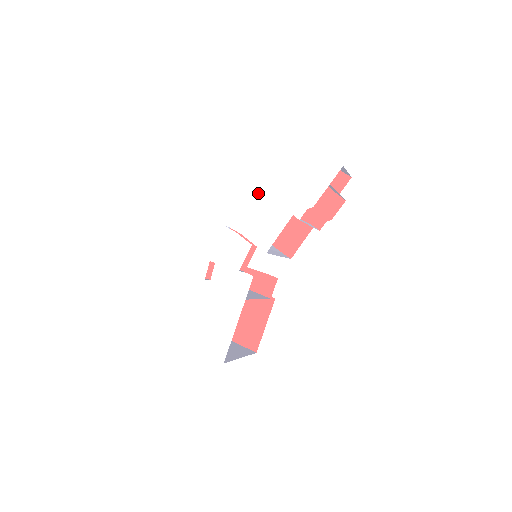
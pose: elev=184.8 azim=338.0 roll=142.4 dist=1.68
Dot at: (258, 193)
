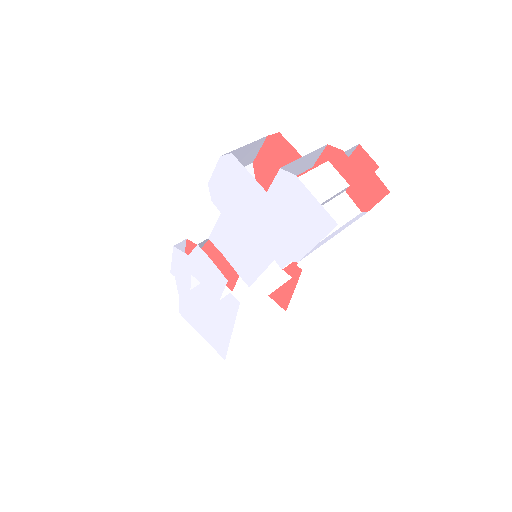
Dot at: (232, 212)
